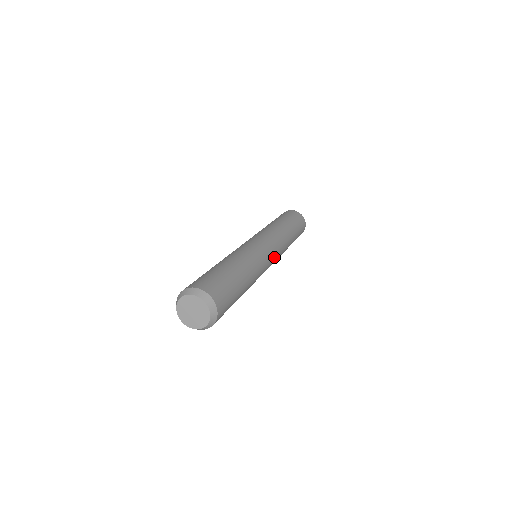
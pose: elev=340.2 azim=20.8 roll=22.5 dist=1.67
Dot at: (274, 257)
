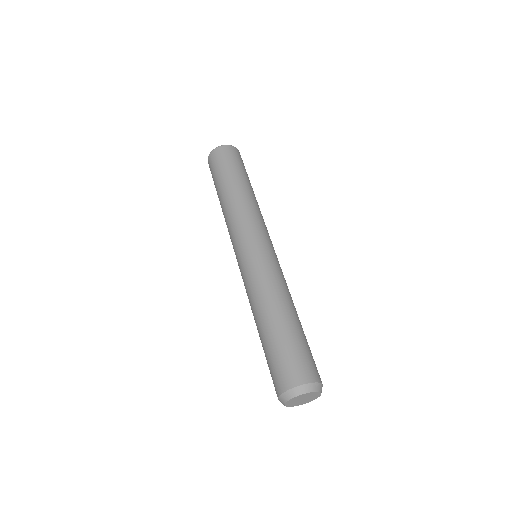
Dot at: occluded
